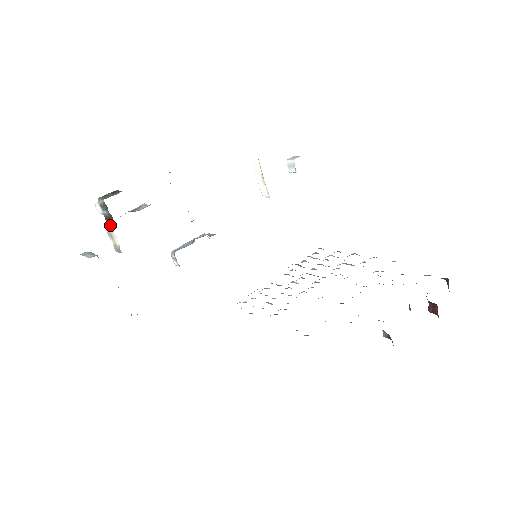
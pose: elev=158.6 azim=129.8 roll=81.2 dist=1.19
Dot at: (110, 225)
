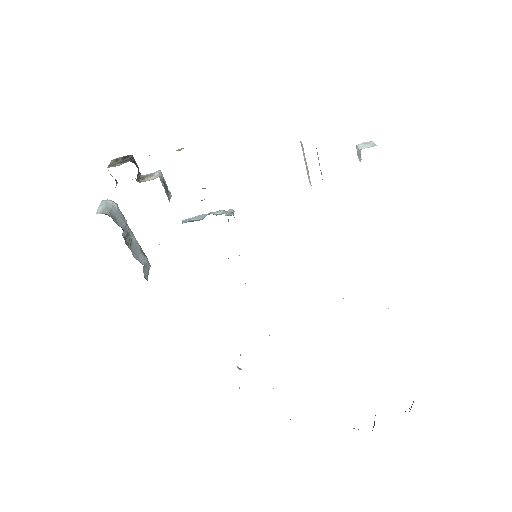
Dot at: occluded
